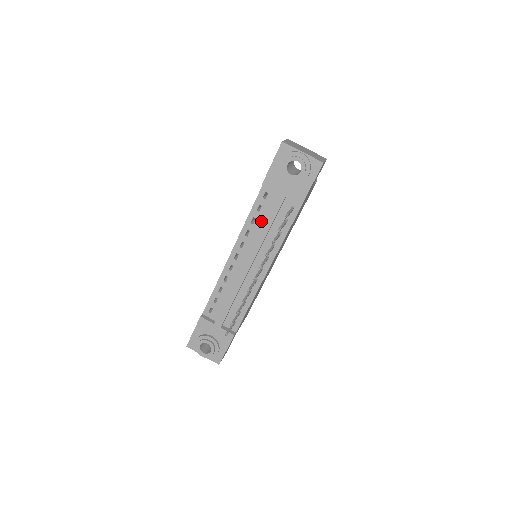
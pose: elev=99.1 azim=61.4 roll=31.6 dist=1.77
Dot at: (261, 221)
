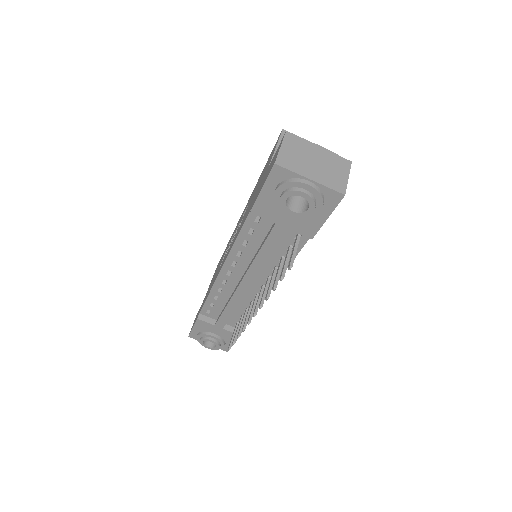
Dot at: (256, 244)
